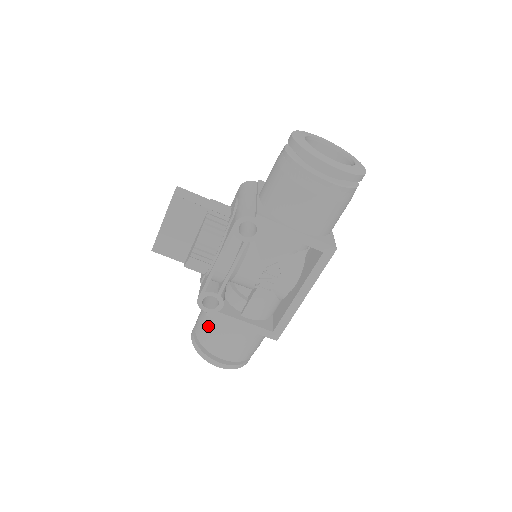
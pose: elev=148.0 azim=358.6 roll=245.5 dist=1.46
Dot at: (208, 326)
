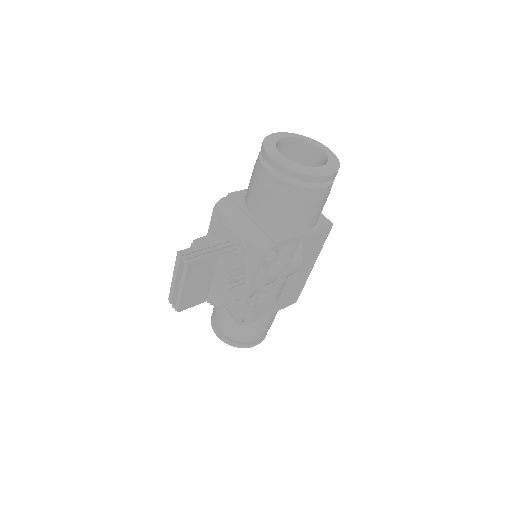
Dot at: (240, 327)
